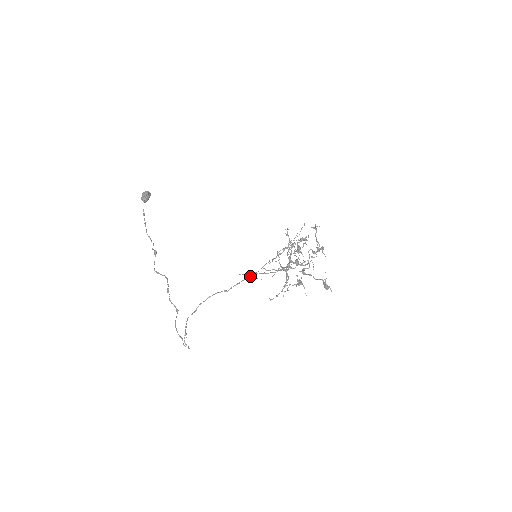
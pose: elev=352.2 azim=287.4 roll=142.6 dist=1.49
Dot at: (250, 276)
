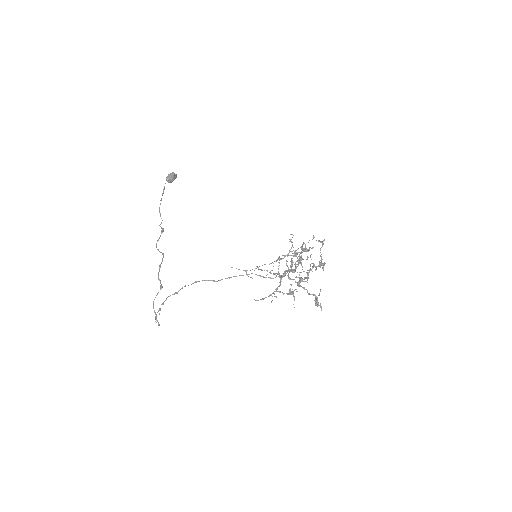
Dot at: occluded
